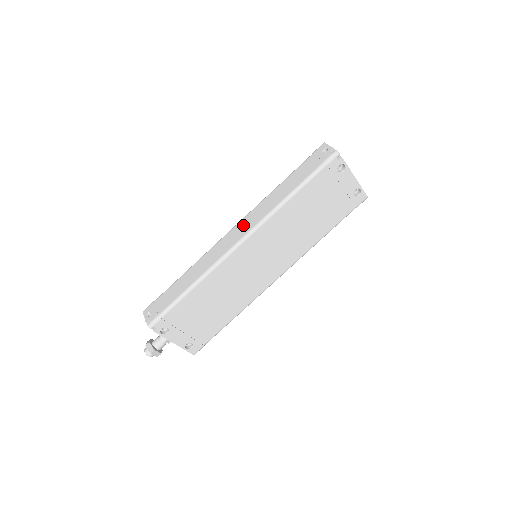
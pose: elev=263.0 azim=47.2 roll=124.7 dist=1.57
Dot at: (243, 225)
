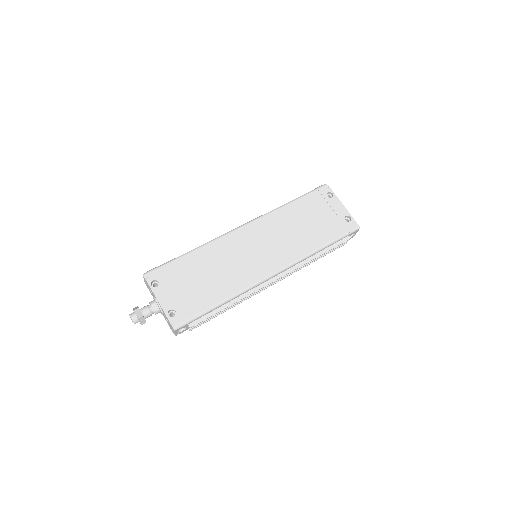
Dot at: occluded
